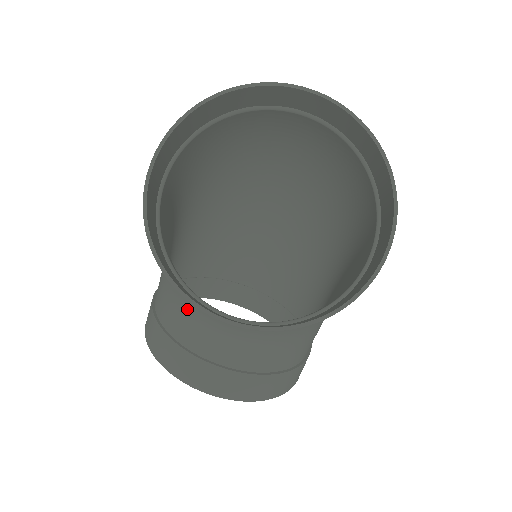
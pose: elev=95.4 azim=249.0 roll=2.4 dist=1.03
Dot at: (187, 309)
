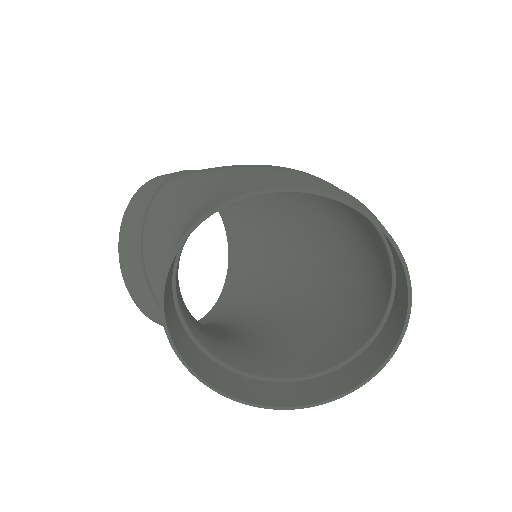
Dot at: (168, 254)
